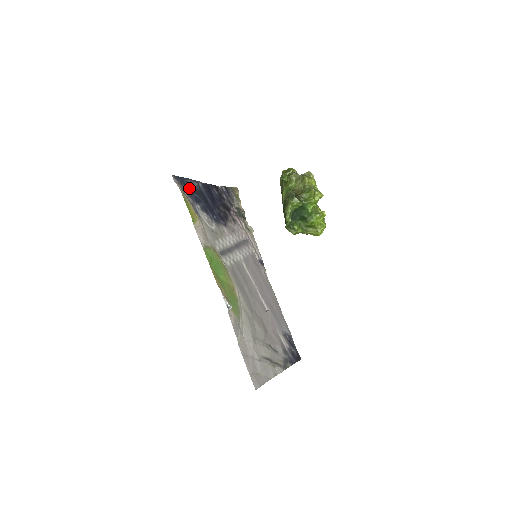
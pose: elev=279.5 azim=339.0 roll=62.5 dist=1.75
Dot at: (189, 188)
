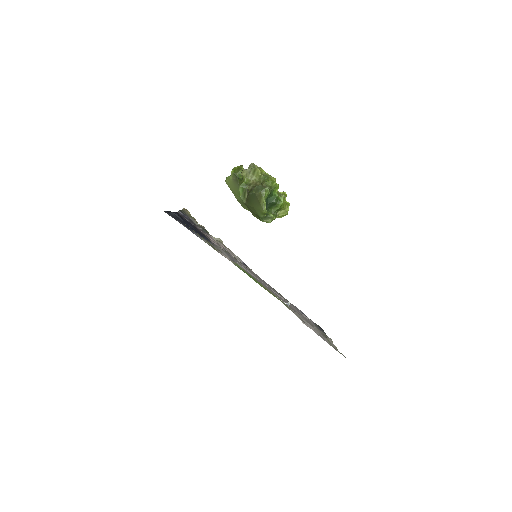
Dot at: (177, 219)
